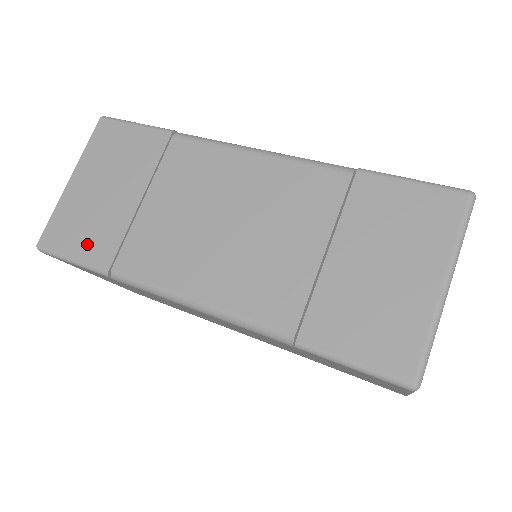
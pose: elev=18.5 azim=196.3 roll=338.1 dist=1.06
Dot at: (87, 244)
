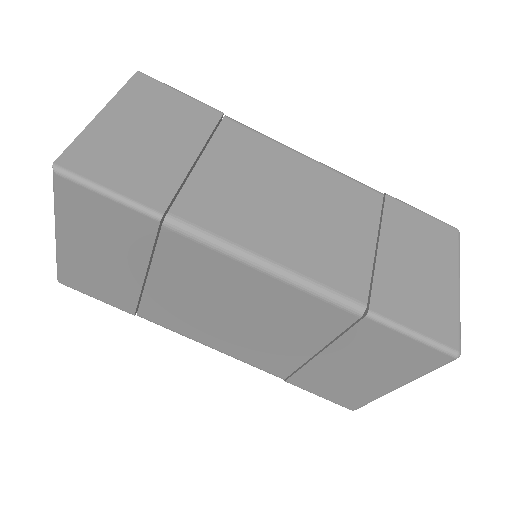
Dot at: (132, 181)
